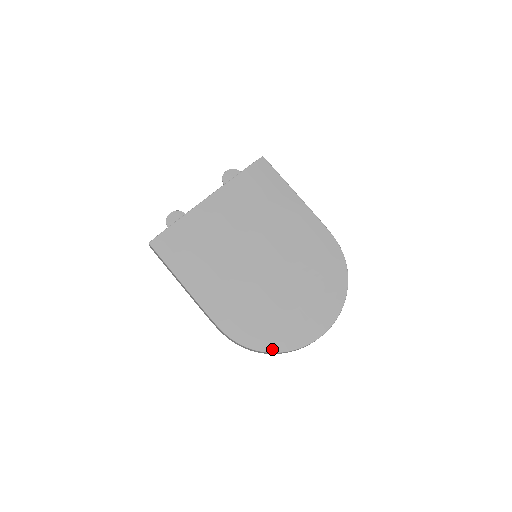
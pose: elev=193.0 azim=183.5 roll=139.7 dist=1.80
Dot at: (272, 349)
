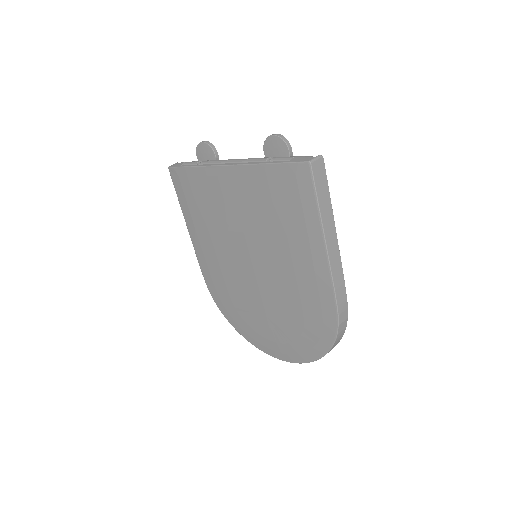
Dot at: (236, 328)
